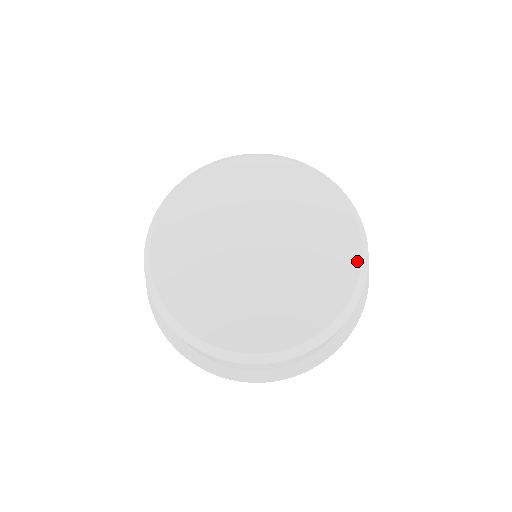
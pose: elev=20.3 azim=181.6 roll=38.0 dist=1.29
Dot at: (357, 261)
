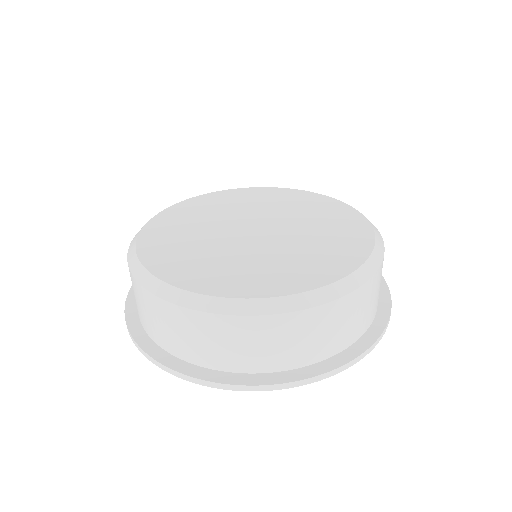
Dot at: (353, 210)
